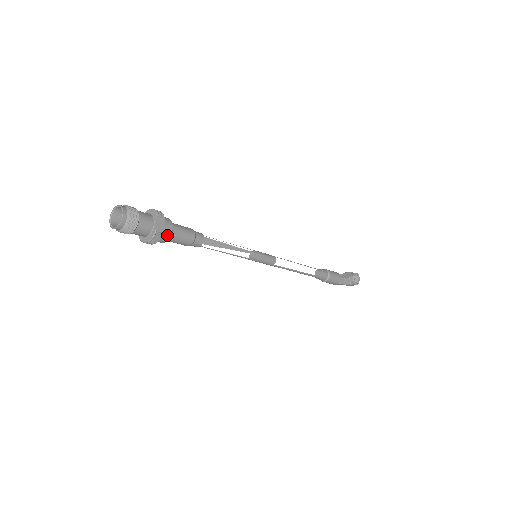
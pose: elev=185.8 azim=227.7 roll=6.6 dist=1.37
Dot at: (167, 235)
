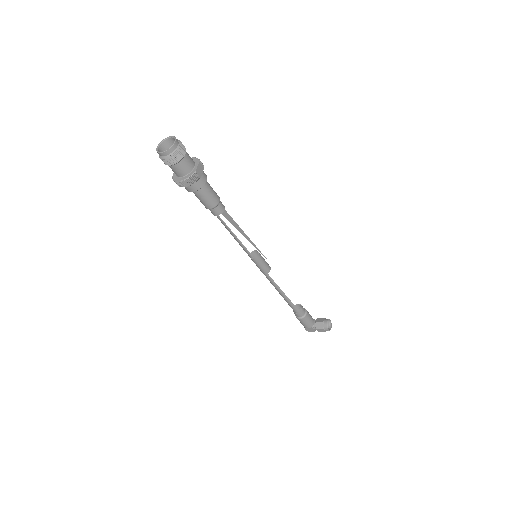
Dot at: (201, 183)
